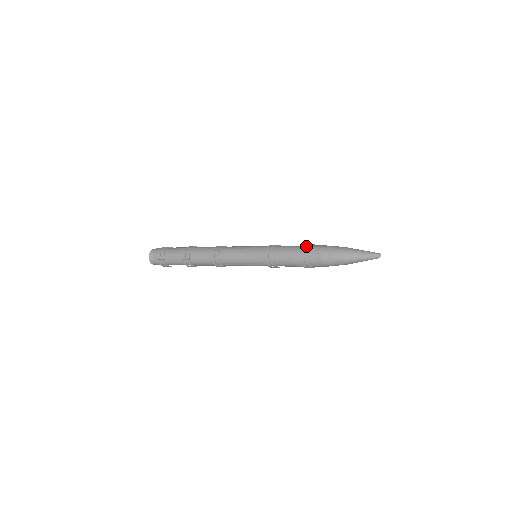
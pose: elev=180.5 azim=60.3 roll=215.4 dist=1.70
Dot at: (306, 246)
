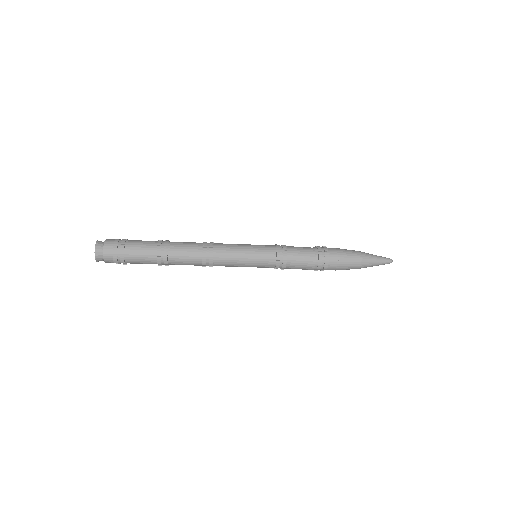
Dot at: occluded
